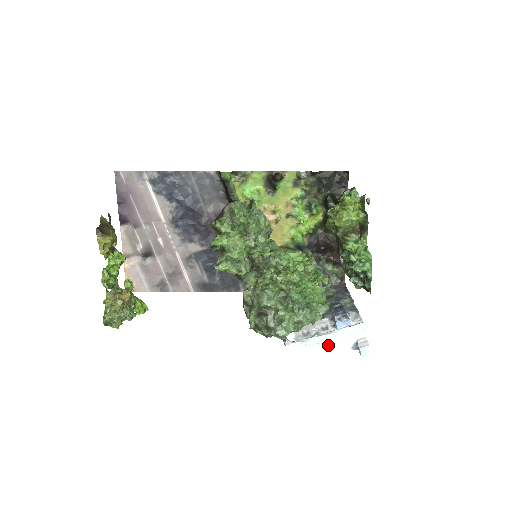
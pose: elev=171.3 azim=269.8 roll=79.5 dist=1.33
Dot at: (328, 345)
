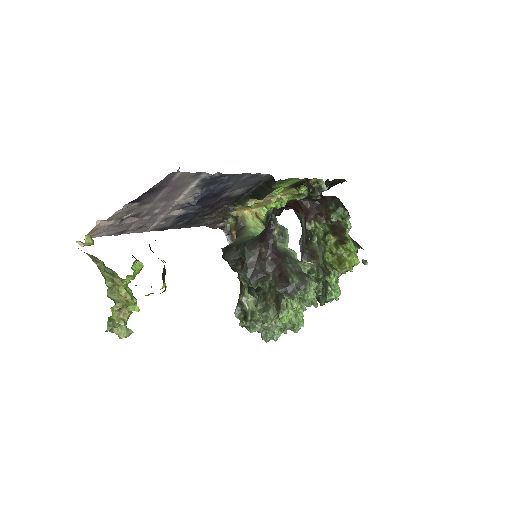
Dot at: occluded
